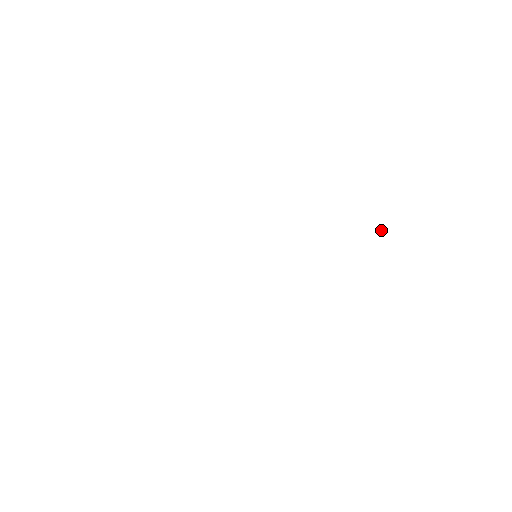
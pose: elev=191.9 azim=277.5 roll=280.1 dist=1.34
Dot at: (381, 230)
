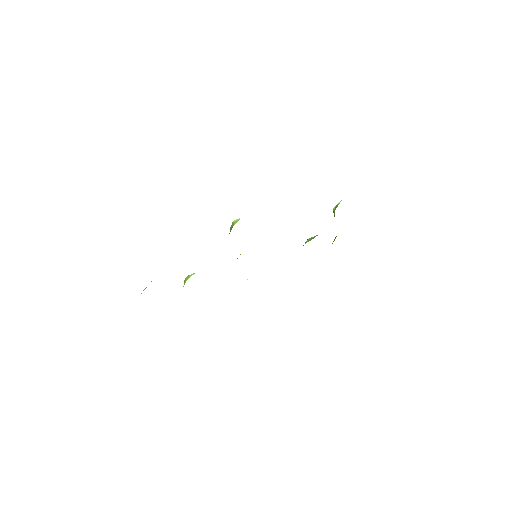
Dot at: occluded
